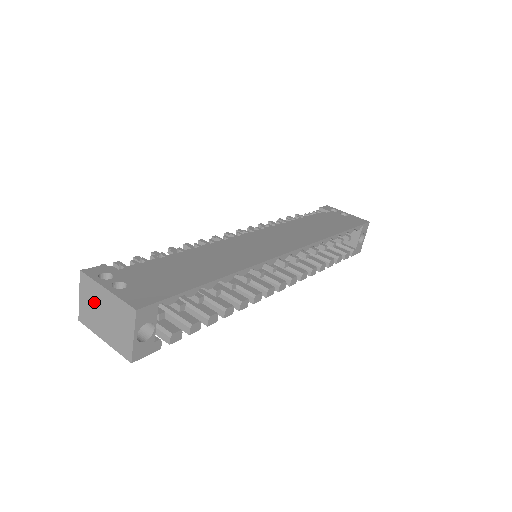
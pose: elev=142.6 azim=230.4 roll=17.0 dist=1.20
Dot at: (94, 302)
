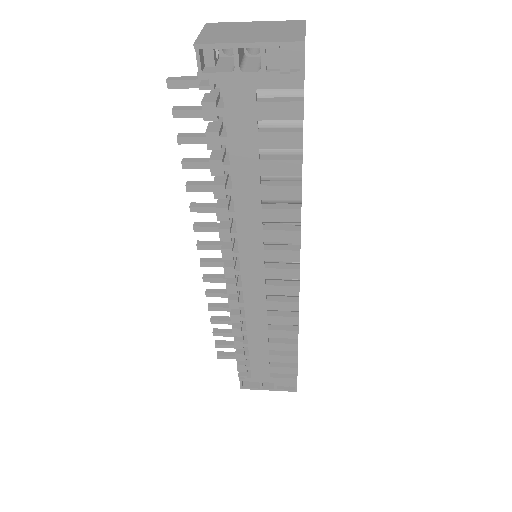
Dot at: (231, 30)
